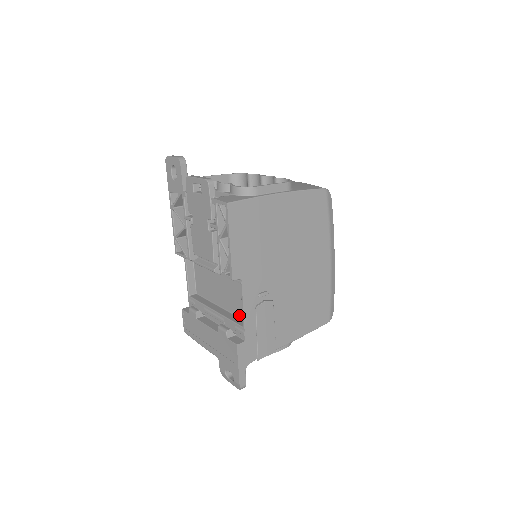
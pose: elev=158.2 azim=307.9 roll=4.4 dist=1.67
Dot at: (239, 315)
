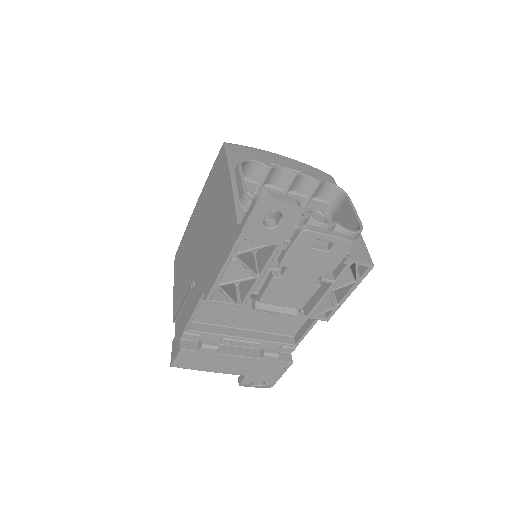
Dot at: (277, 332)
